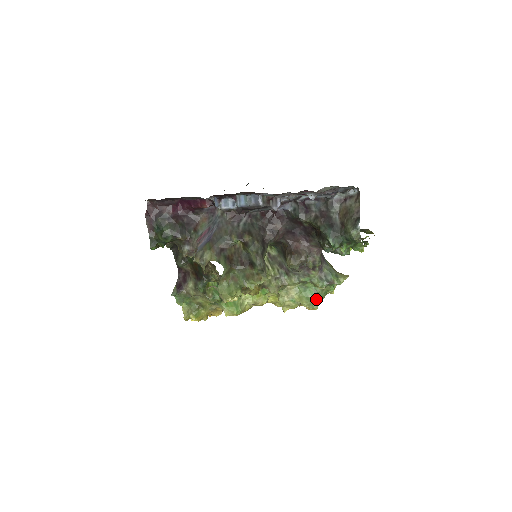
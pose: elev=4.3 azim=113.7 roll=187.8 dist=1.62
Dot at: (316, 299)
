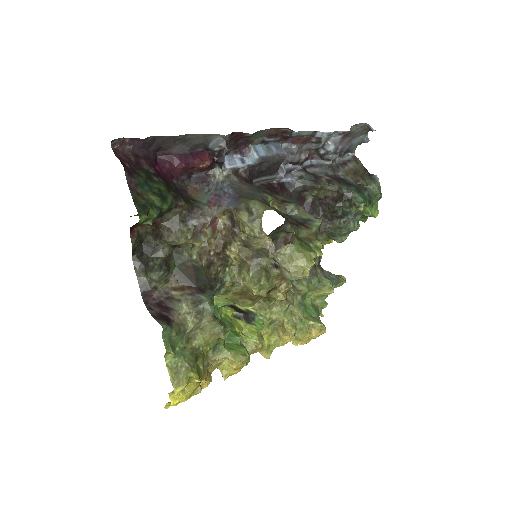
Dot at: (319, 319)
